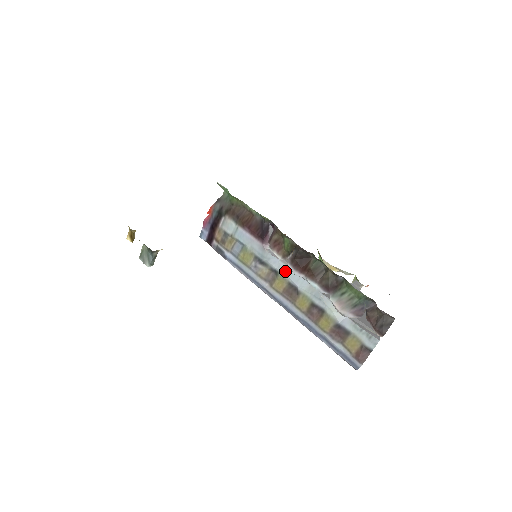
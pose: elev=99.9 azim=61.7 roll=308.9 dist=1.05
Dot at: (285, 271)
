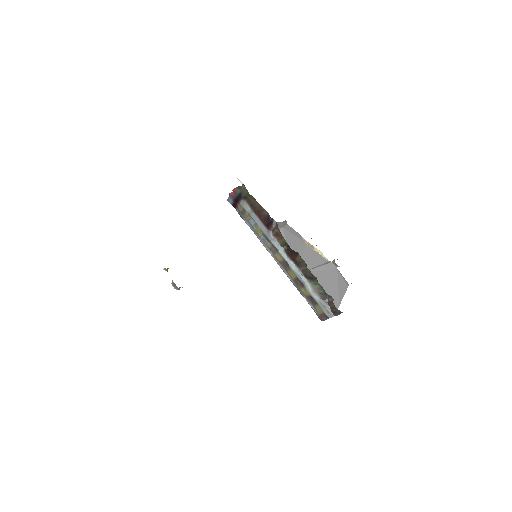
Dot at: (282, 252)
